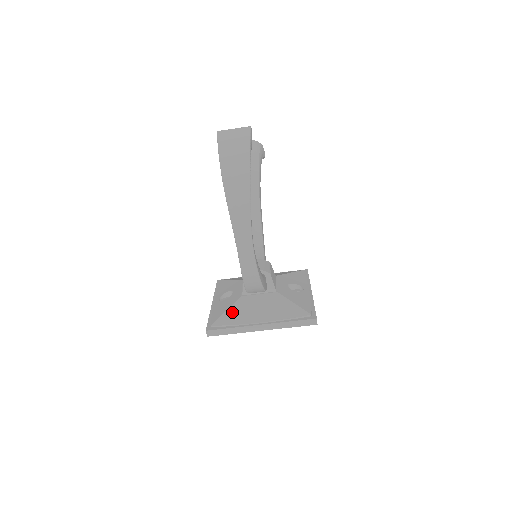
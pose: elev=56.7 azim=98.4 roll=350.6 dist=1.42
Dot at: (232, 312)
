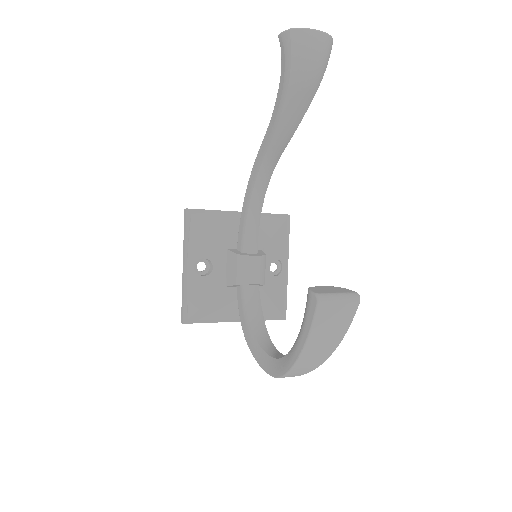
Dot at: (212, 306)
